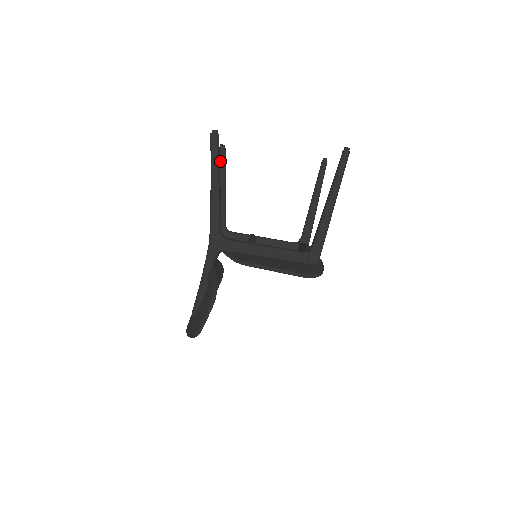
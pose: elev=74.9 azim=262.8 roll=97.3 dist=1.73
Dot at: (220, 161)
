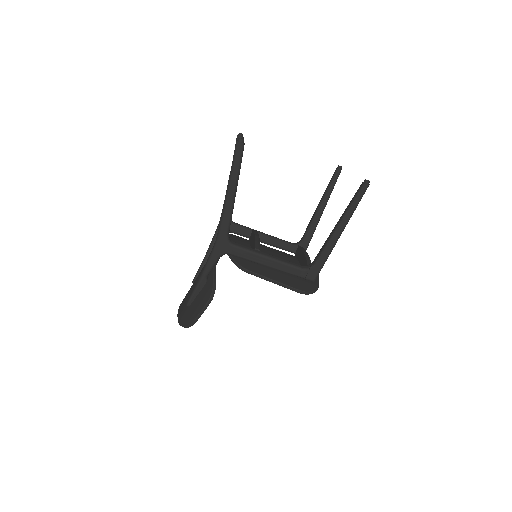
Dot at: occluded
